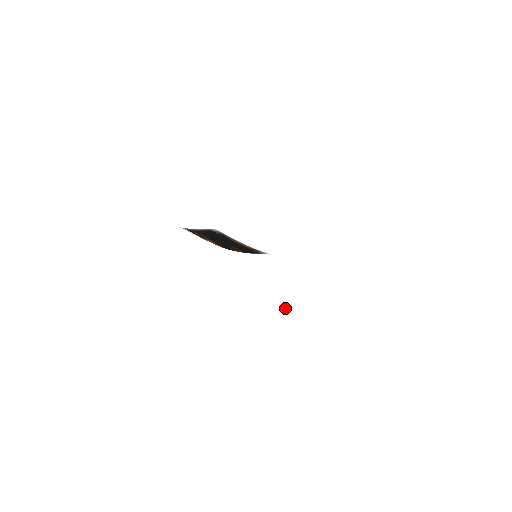
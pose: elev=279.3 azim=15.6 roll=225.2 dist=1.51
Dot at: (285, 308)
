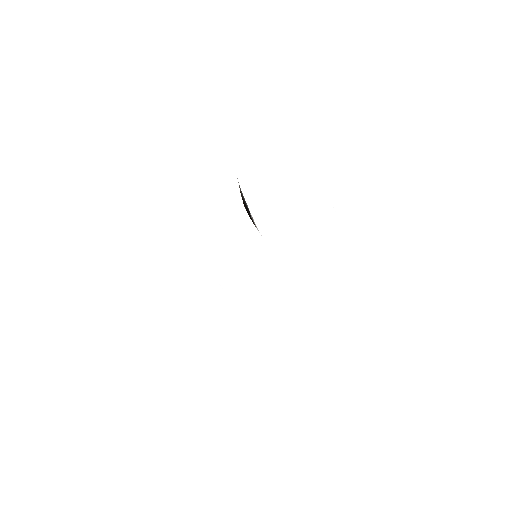
Dot at: (232, 311)
